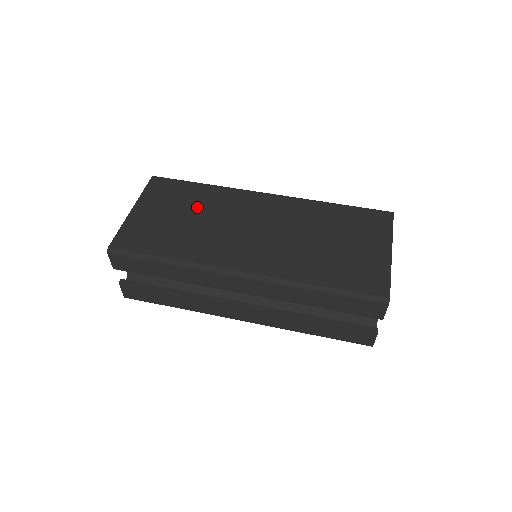
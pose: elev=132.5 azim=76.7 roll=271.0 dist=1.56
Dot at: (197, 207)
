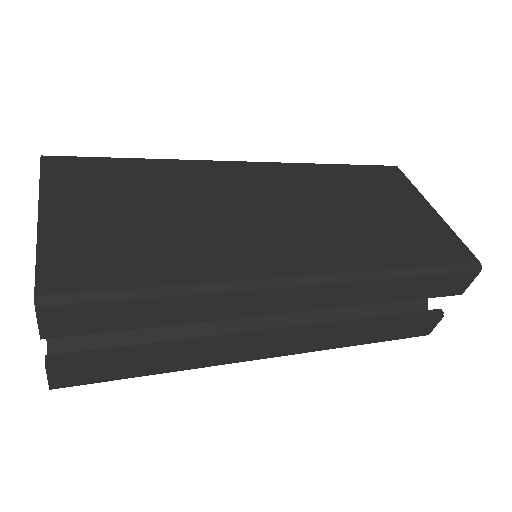
Dot at: (159, 194)
